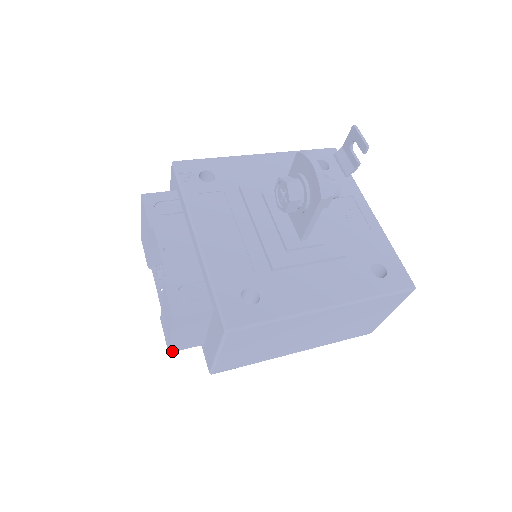
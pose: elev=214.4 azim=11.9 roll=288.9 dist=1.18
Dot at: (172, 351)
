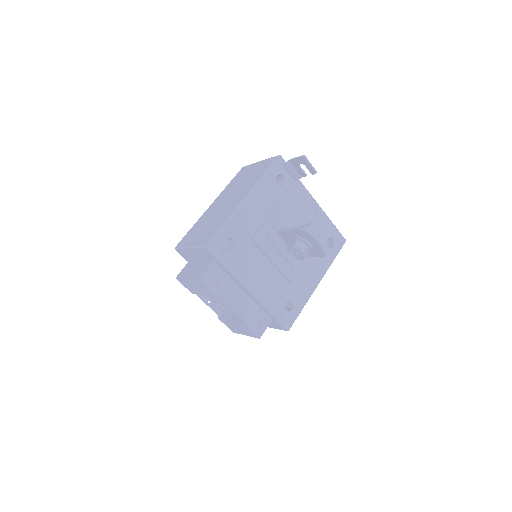
Dot at: occluded
